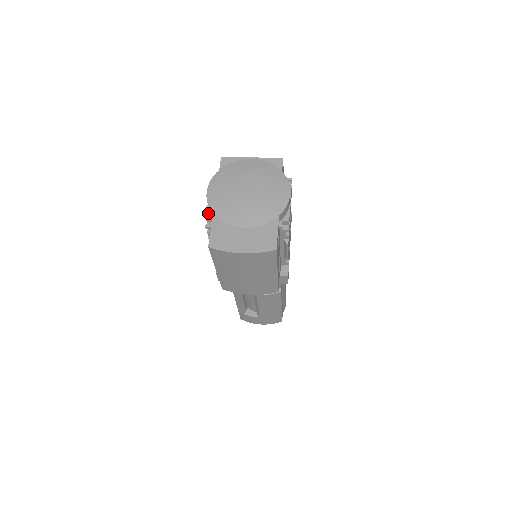
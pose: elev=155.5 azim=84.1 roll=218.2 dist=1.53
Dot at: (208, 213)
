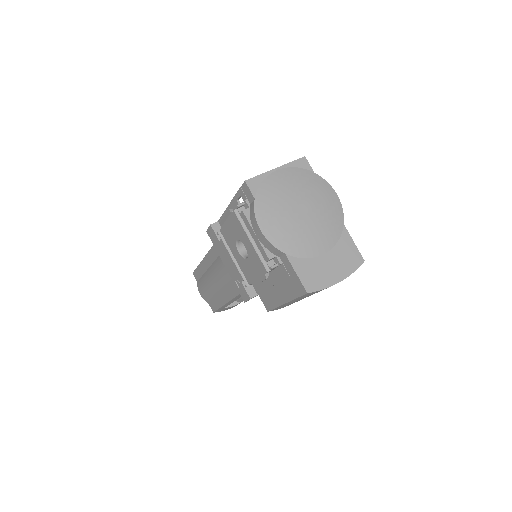
Dot at: (268, 253)
